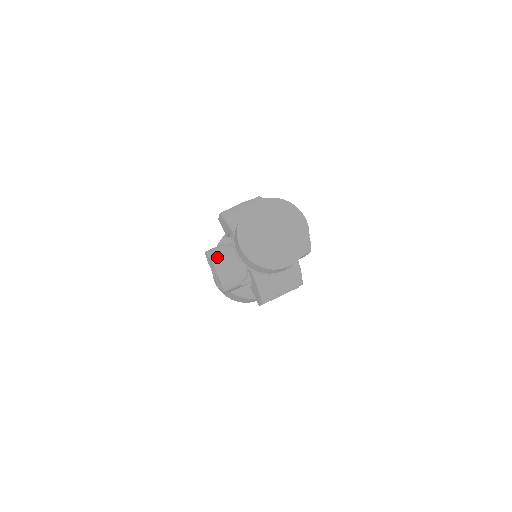
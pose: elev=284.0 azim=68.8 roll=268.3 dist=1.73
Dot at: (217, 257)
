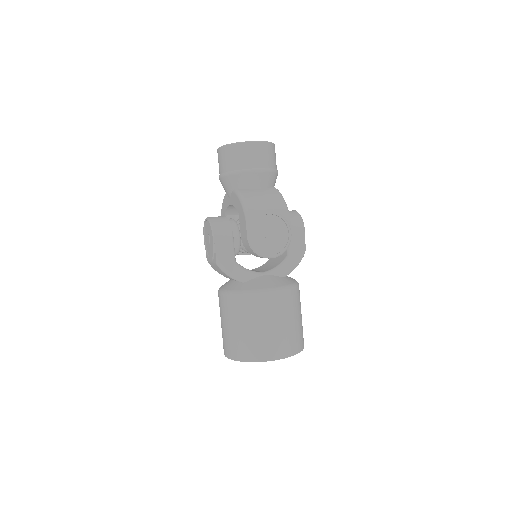
Dot at: occluded
